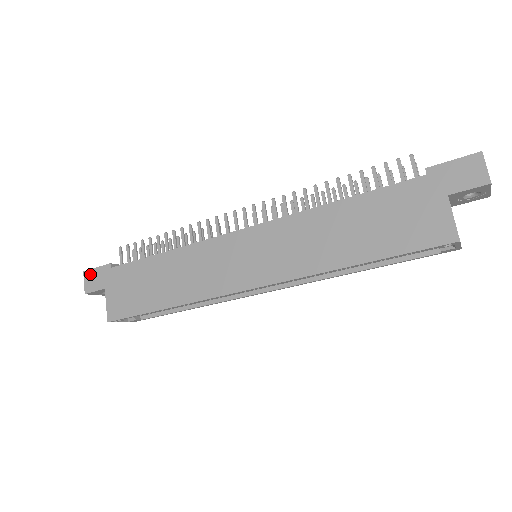
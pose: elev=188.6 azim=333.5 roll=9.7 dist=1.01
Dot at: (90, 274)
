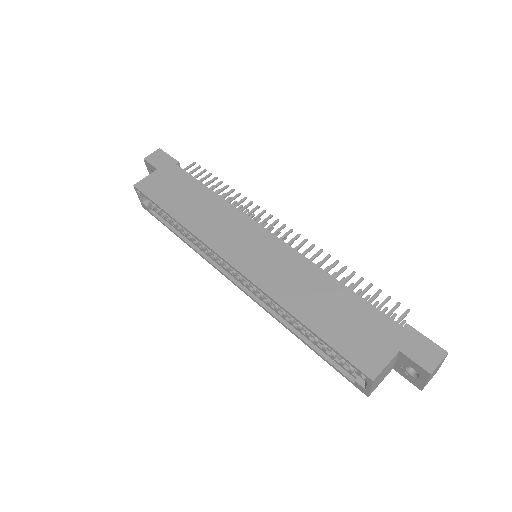
Dot at: (161, 153)
